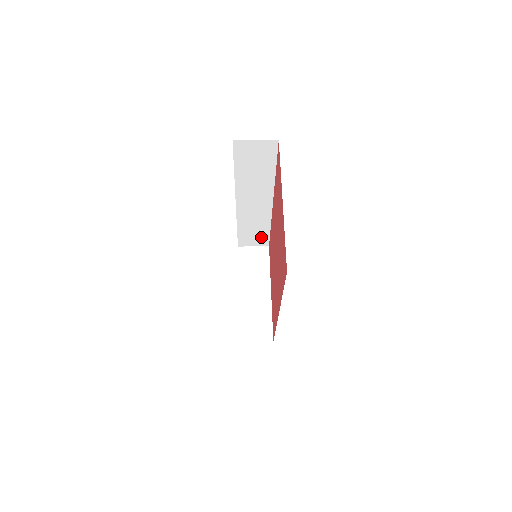
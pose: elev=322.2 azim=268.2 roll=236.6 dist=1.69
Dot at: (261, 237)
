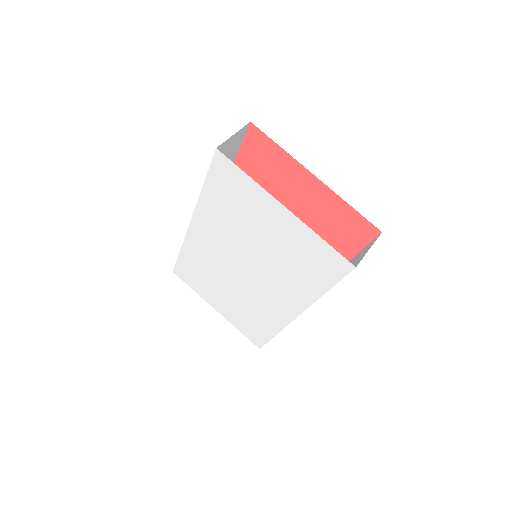
Dot at: occluded
